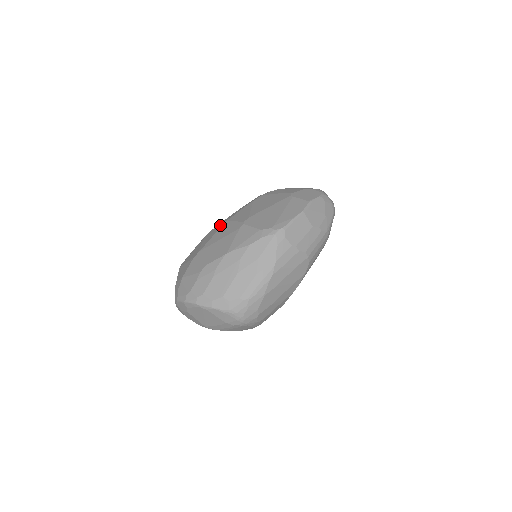
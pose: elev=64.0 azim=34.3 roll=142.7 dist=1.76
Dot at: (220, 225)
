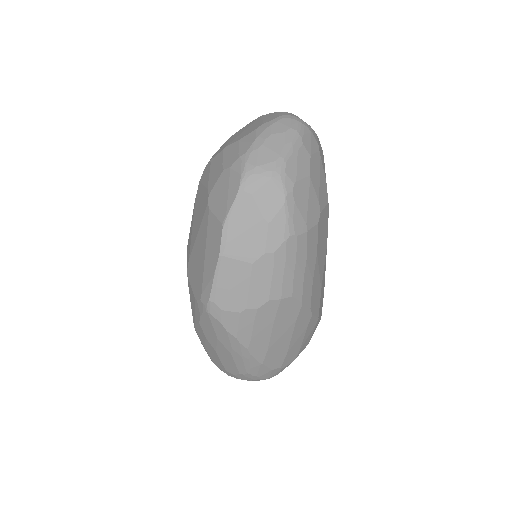
Dot at: occluded
